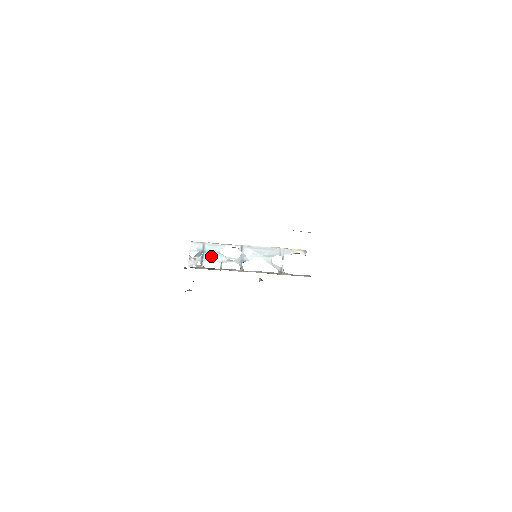
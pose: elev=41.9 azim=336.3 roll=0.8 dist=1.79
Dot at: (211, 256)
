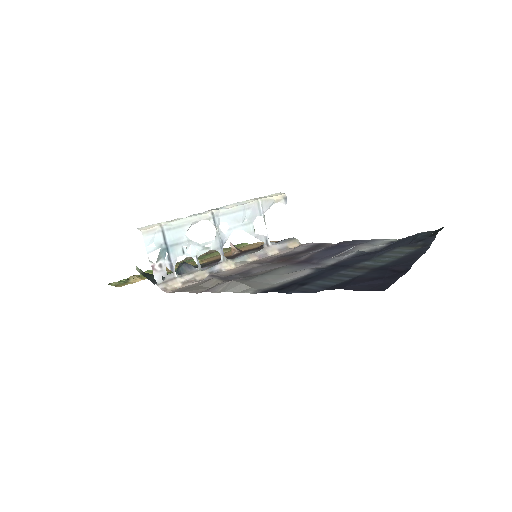
Dot at: (180, 251)
